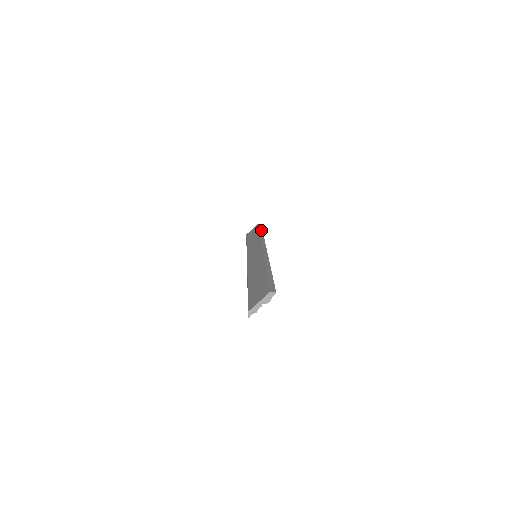
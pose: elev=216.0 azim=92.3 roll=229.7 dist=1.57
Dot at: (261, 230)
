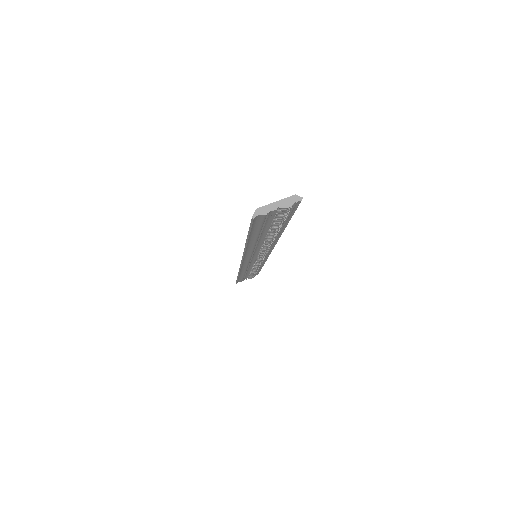
Dot at: occluded
